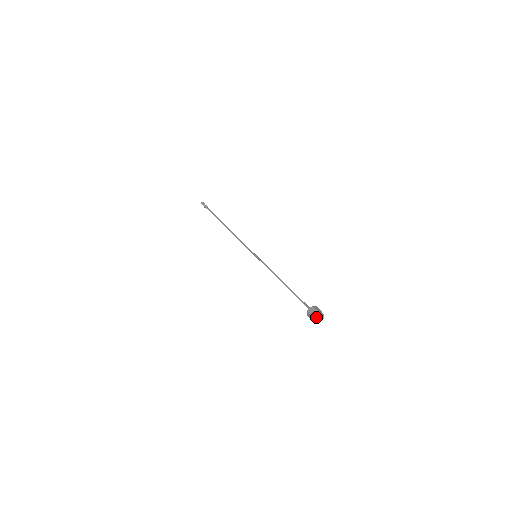
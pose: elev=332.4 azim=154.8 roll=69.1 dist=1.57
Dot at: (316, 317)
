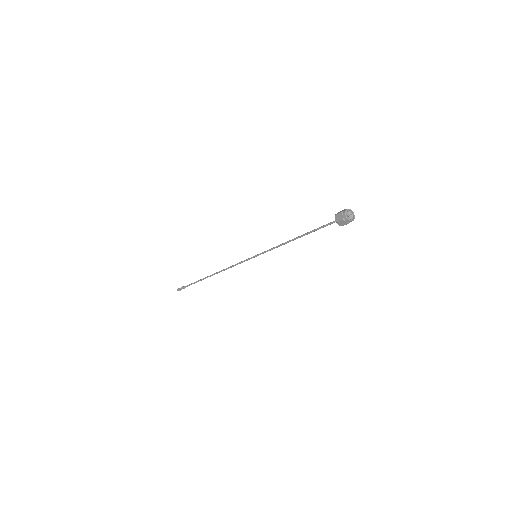
Dot at: (346, 218)
